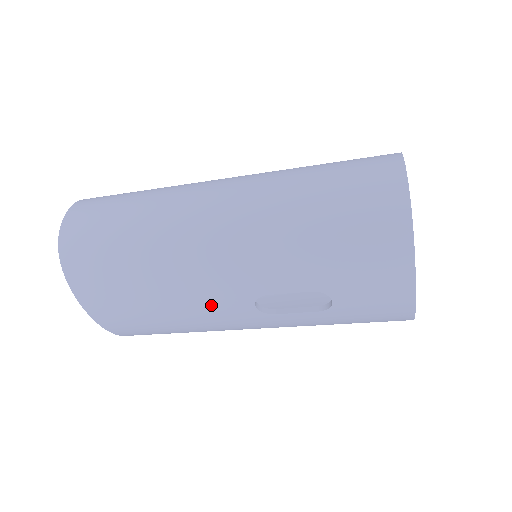
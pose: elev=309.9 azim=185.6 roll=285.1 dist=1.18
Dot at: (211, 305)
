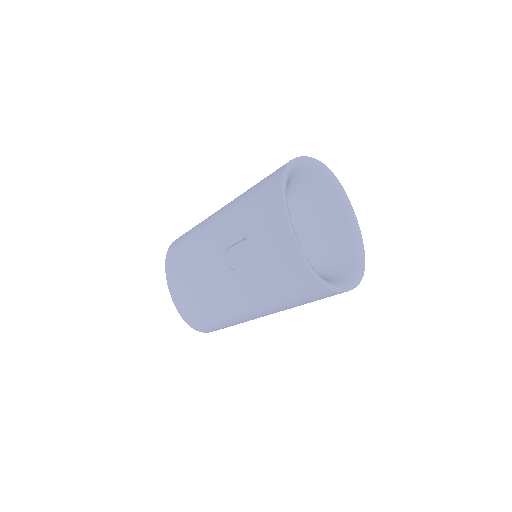
Dot at: (208, 265)
